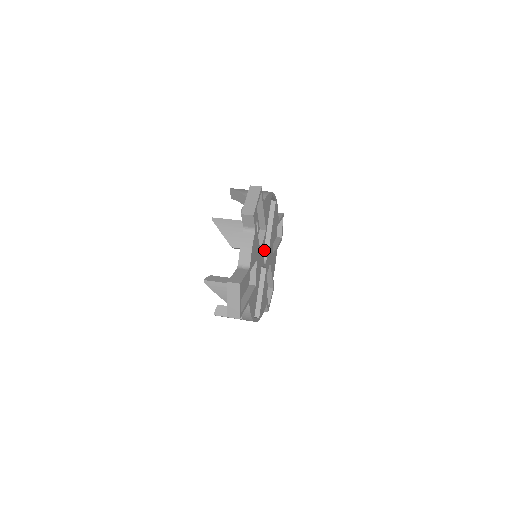
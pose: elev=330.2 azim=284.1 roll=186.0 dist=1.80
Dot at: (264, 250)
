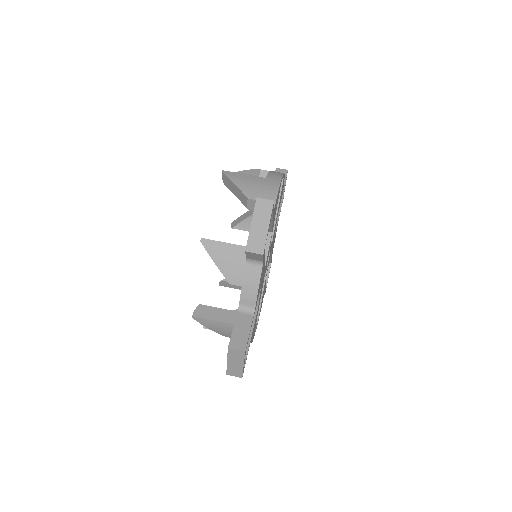
Dot at: (268, 255)
